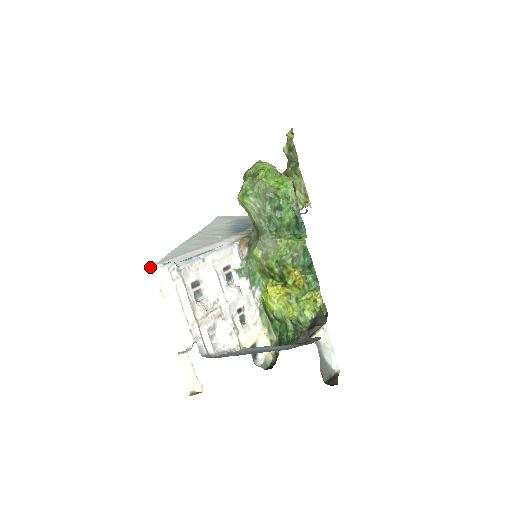
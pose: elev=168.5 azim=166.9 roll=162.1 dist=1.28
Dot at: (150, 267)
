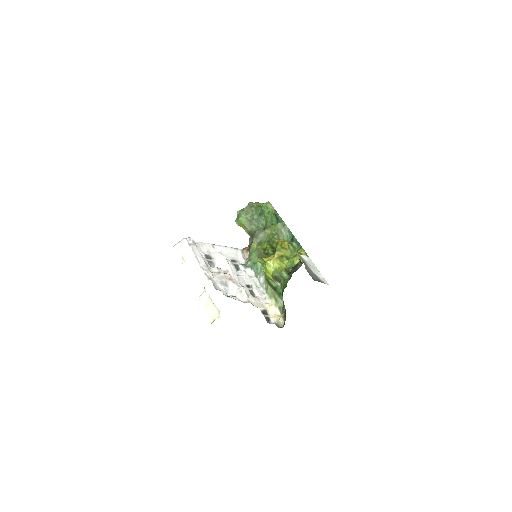
Dot at: (174, 246)
